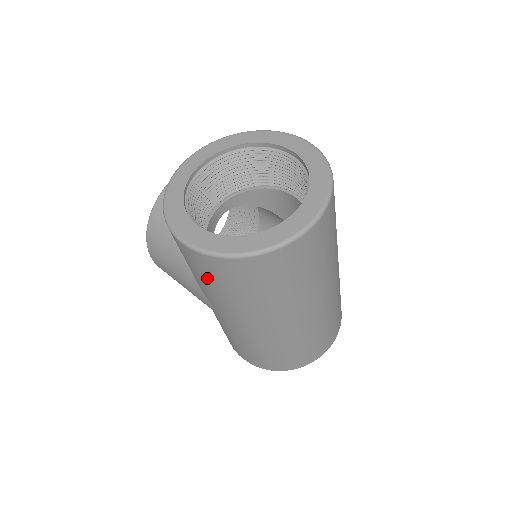
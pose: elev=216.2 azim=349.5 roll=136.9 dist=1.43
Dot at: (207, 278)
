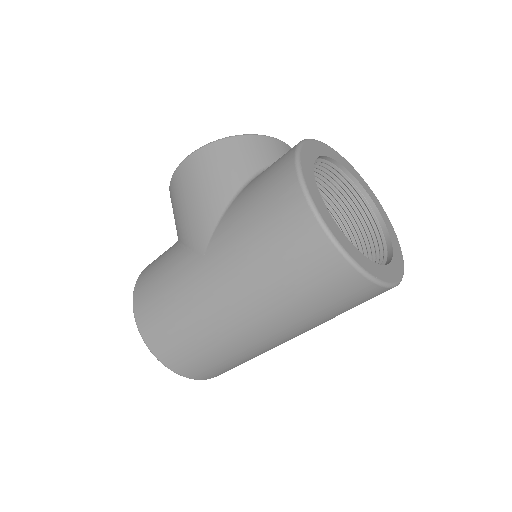
Dot at: (267, 225)
